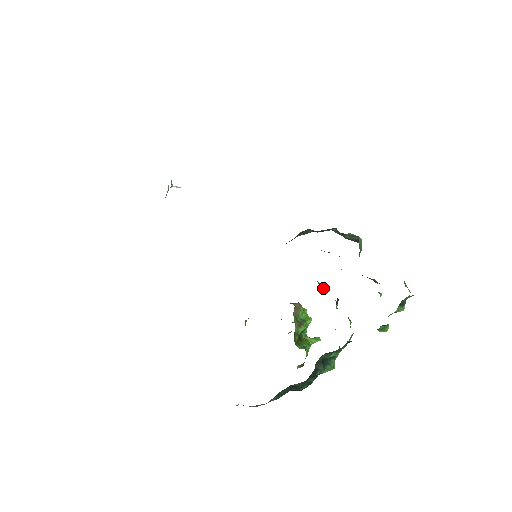
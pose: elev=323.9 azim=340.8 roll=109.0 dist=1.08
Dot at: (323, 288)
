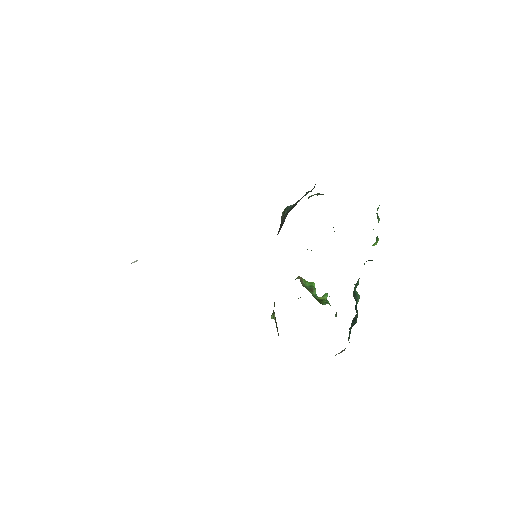
Dot at: occluded
